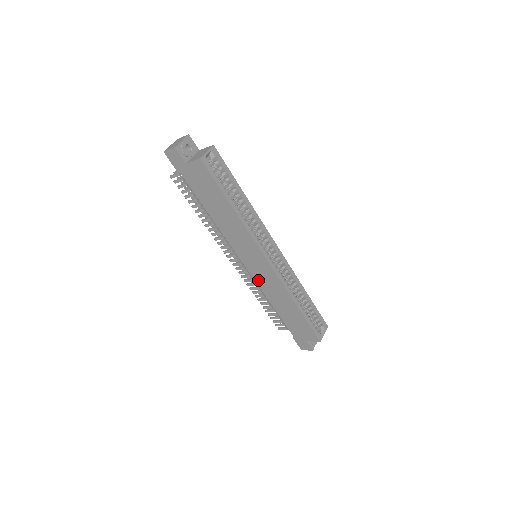
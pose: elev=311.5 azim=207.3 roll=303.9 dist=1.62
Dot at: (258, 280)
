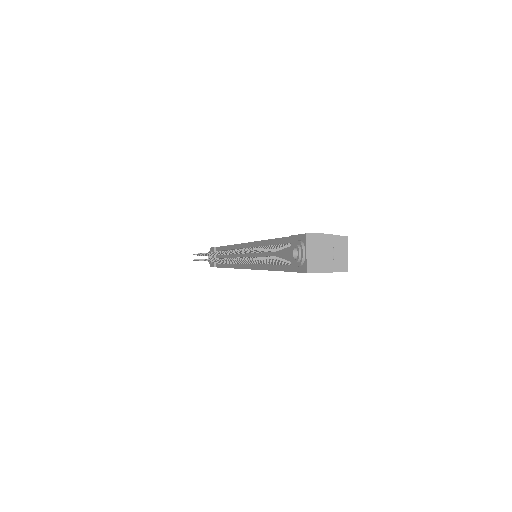
Dot at: occluded
